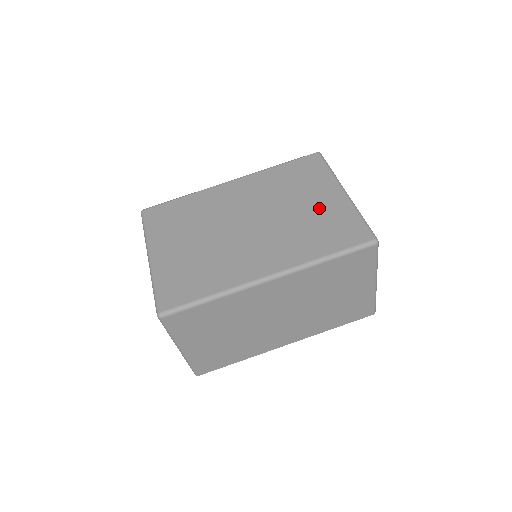
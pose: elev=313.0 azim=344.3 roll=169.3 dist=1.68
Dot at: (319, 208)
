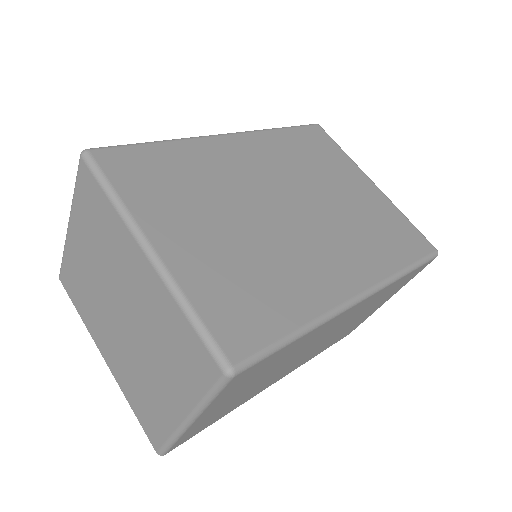
Dot at: (362, 201)
